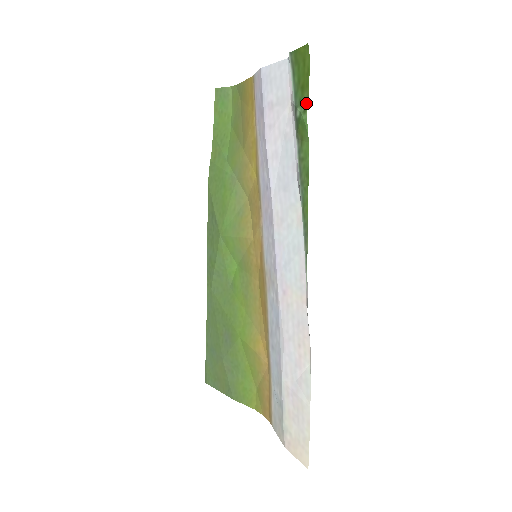
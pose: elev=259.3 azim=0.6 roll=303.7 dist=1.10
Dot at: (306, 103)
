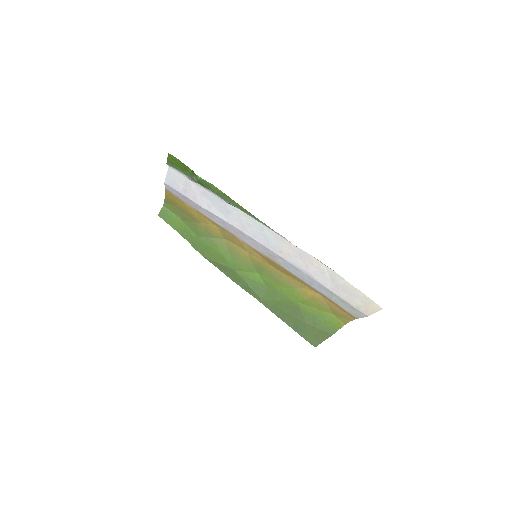
Dot at: (193, 173)
